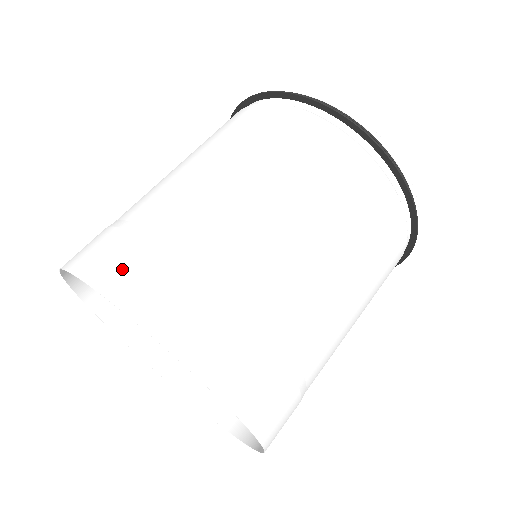
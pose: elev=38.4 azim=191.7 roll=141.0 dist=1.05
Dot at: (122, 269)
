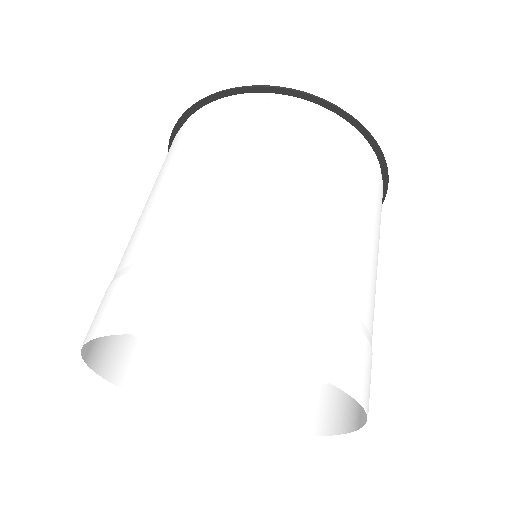
Dot at: occluded
